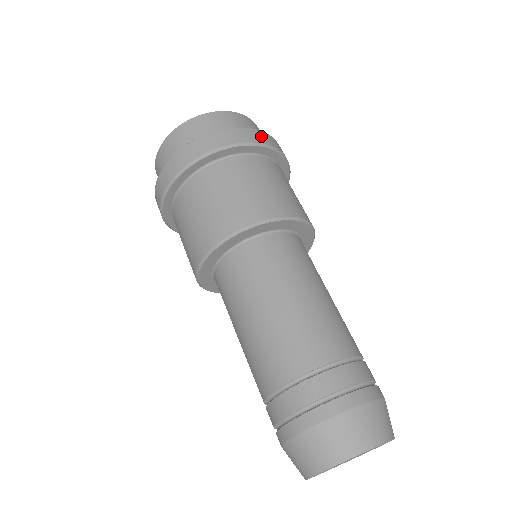
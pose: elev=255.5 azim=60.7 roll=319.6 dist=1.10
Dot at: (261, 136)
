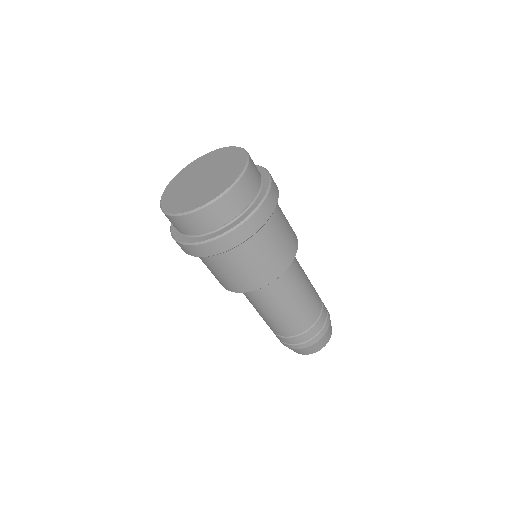
Dot at: (271, 202)
